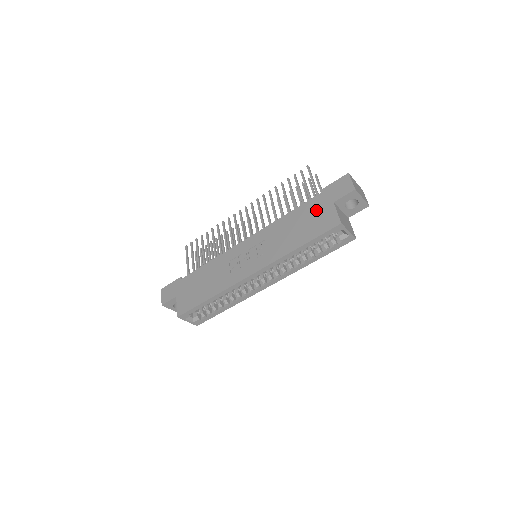
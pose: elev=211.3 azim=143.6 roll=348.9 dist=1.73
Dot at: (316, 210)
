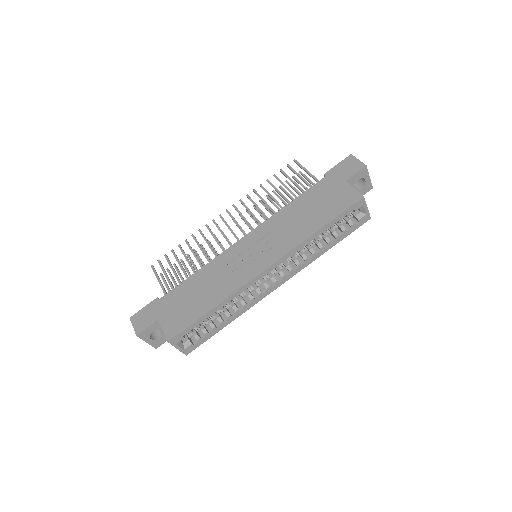
Dot at: (327, 191)
